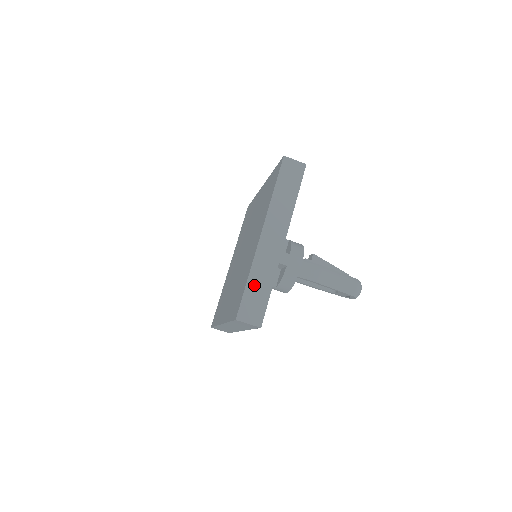
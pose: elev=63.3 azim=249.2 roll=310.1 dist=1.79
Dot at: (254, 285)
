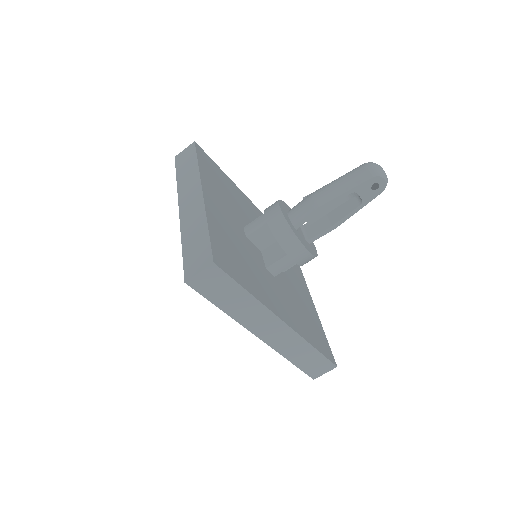
Dot at: (190, 242)
